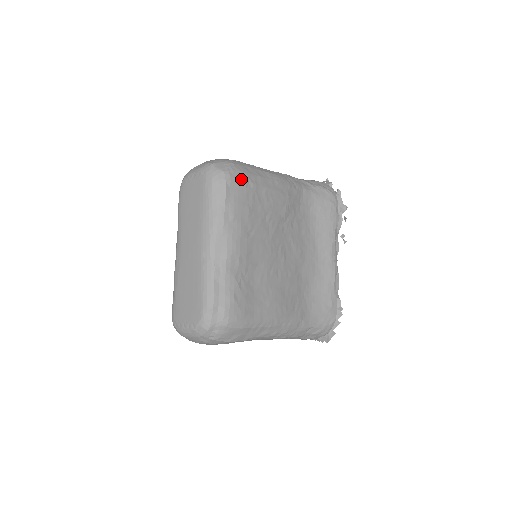
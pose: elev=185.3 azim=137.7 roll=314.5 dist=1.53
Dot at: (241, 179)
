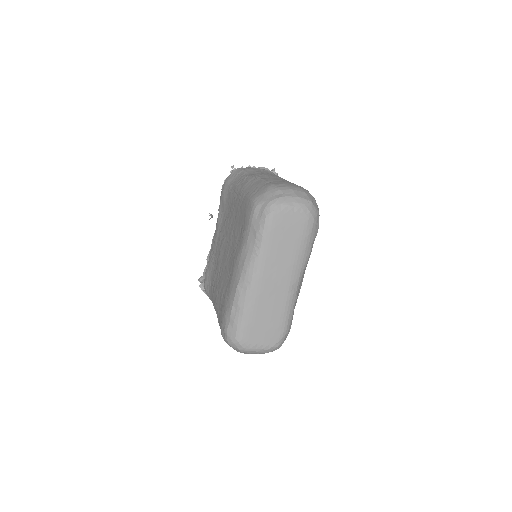
Dot at: occluded
